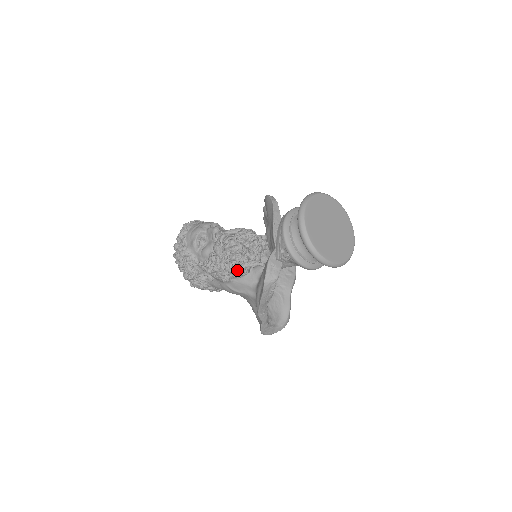
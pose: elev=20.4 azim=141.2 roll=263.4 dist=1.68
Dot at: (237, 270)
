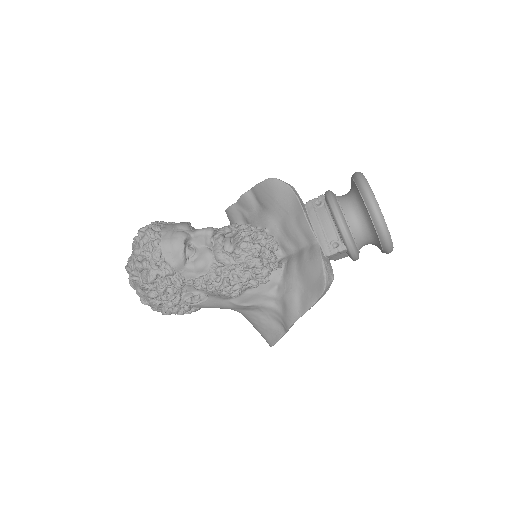
Dot at: (254, 279)
